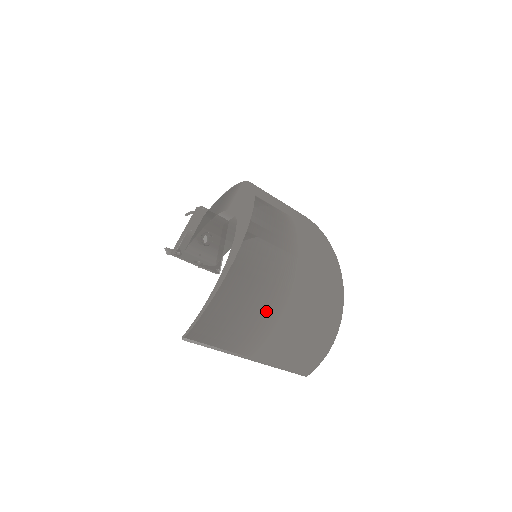
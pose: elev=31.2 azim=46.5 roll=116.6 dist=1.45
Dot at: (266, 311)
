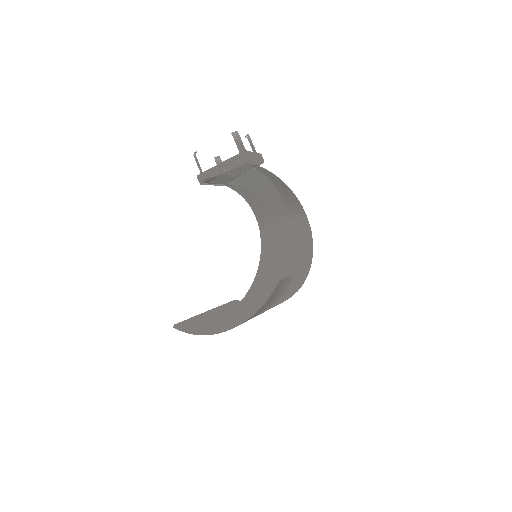
Dot at: occluded
